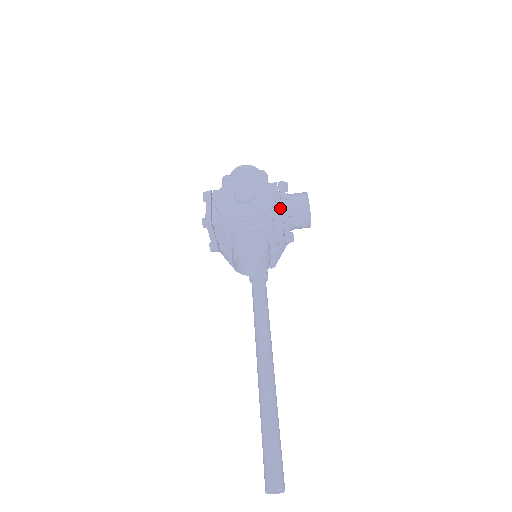
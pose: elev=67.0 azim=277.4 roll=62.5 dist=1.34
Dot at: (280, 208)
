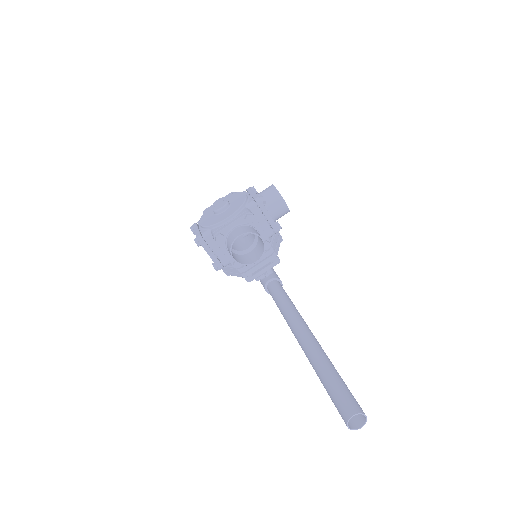
Dot at: (252, 200)
